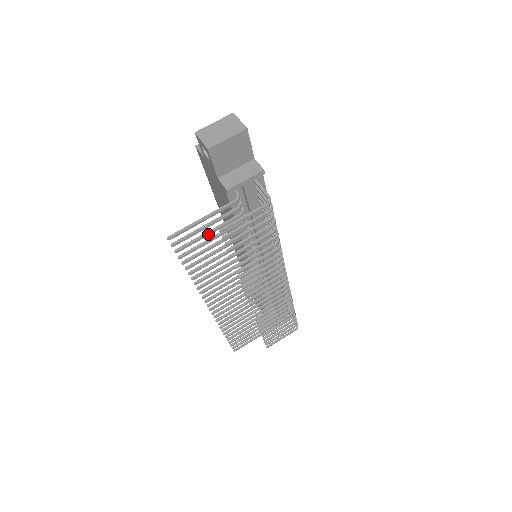
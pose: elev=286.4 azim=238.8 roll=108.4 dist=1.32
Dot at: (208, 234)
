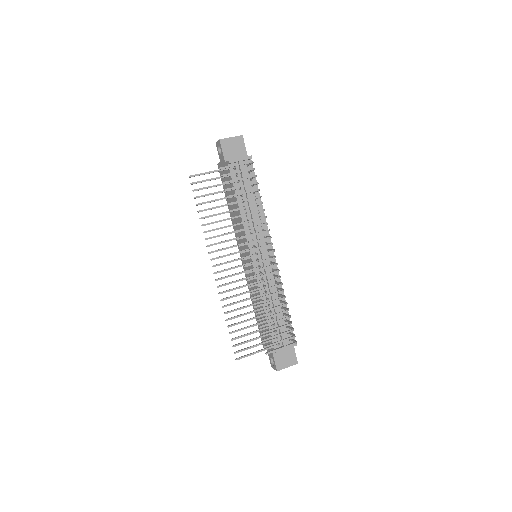
Dot at: (215, 186)
